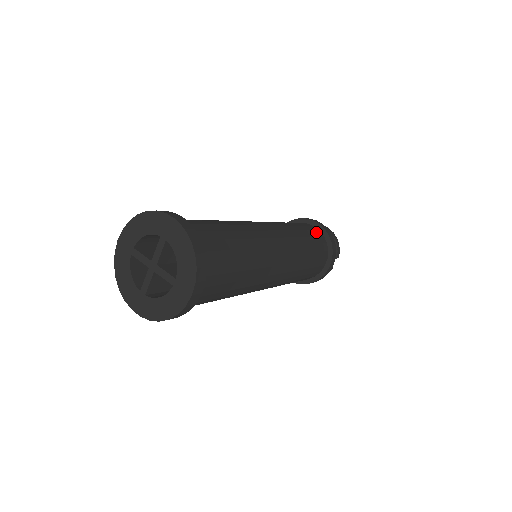
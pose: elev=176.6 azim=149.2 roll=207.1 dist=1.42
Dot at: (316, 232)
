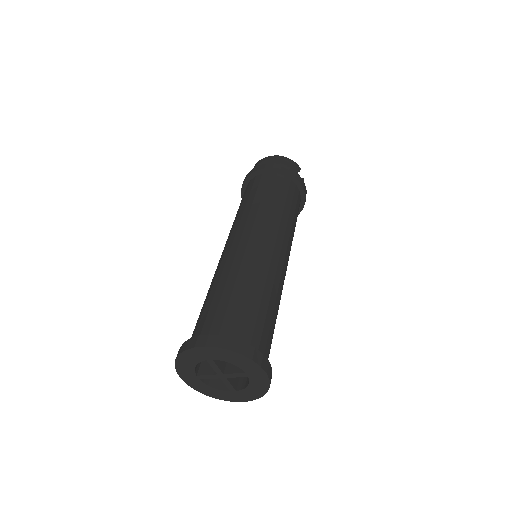
Dot at: (270, 179)
